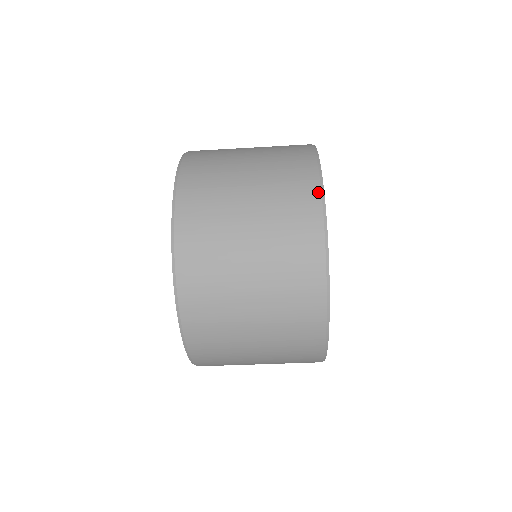
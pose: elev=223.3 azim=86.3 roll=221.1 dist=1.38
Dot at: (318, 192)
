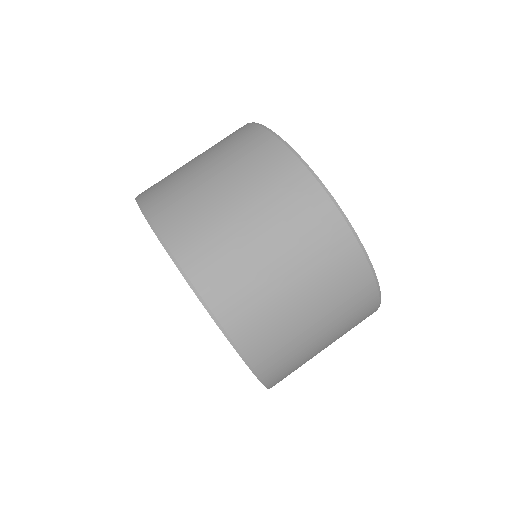
Dot at: (262, 130)
